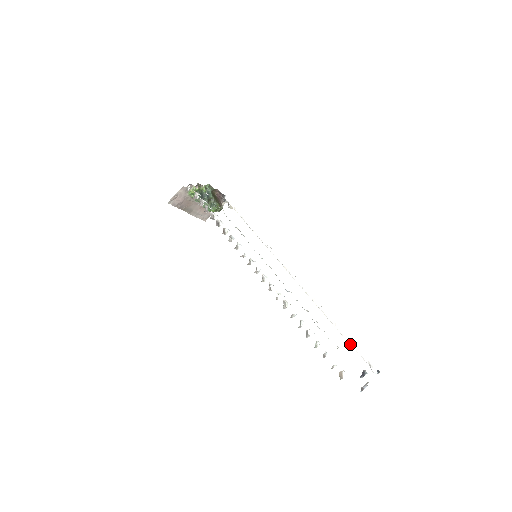
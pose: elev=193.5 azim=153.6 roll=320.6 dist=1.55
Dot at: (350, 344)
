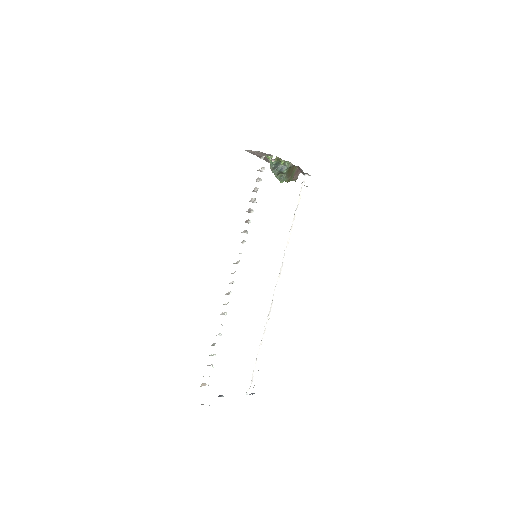
Dot at: (254, 364)
